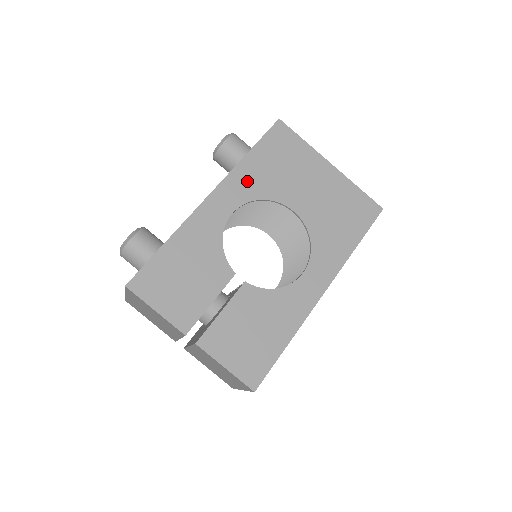
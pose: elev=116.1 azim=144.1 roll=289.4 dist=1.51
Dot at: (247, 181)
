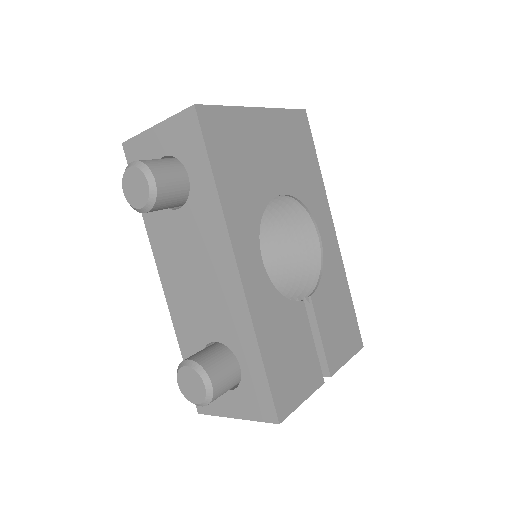
Dot at: (241, 215)
